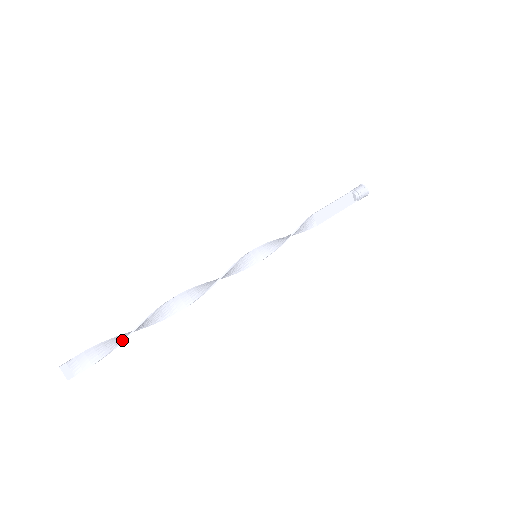
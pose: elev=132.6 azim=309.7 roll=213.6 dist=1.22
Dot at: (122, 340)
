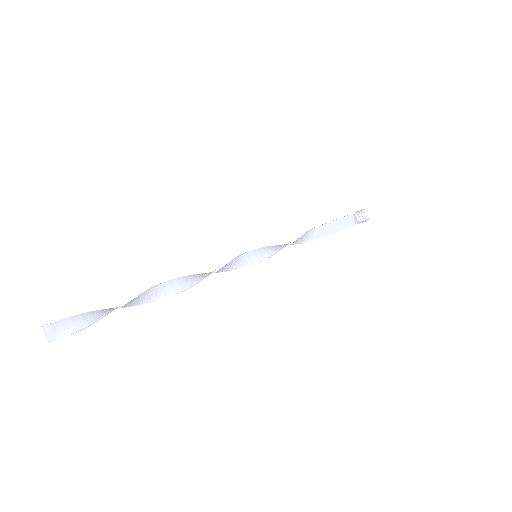
Dot at: (112, 311)
